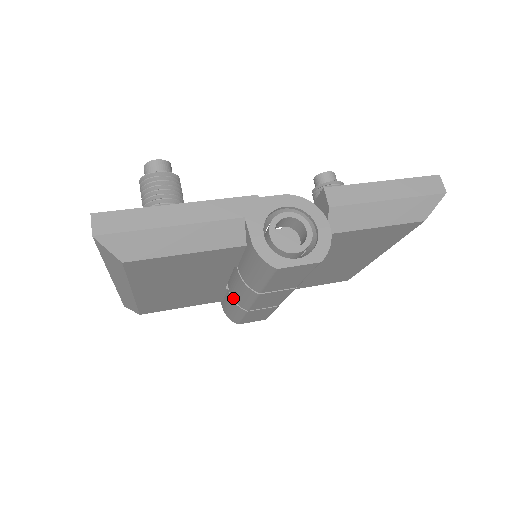
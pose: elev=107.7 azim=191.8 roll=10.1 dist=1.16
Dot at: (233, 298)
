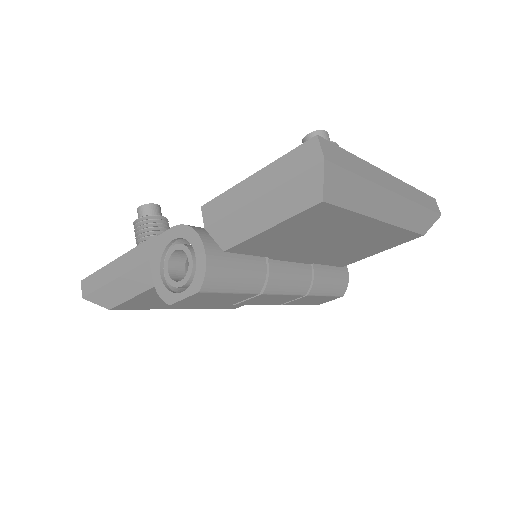
Dot at: occluded
